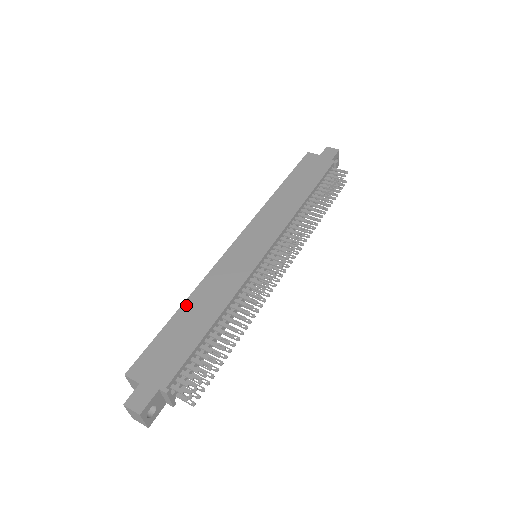
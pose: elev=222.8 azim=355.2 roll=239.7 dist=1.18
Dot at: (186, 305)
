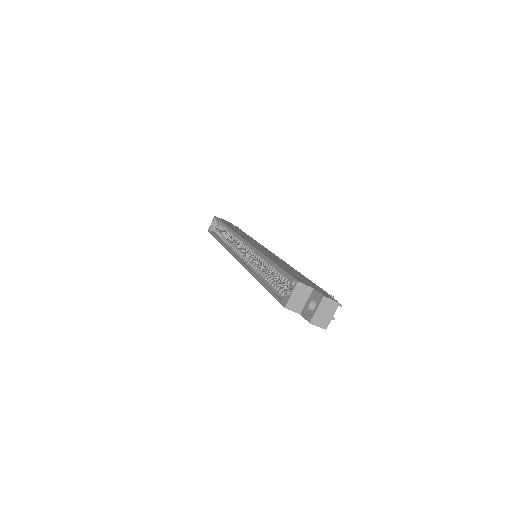
Dot at: (271, 259)
